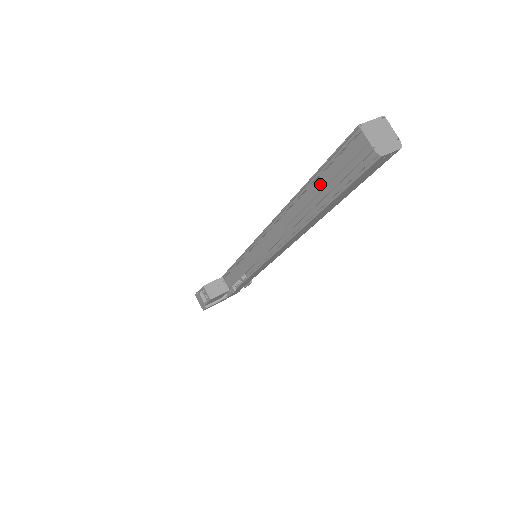
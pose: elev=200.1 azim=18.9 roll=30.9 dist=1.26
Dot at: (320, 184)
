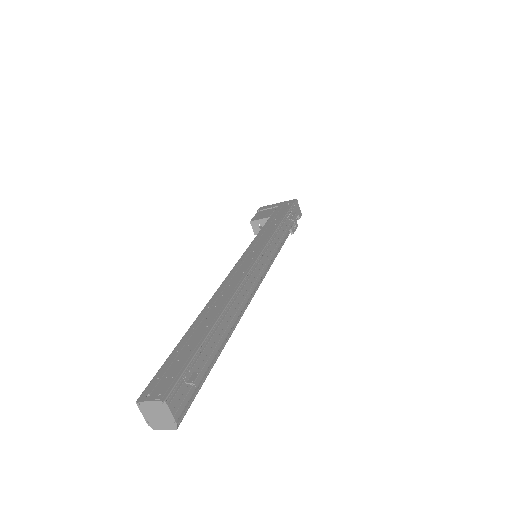
Dot at: occluded
